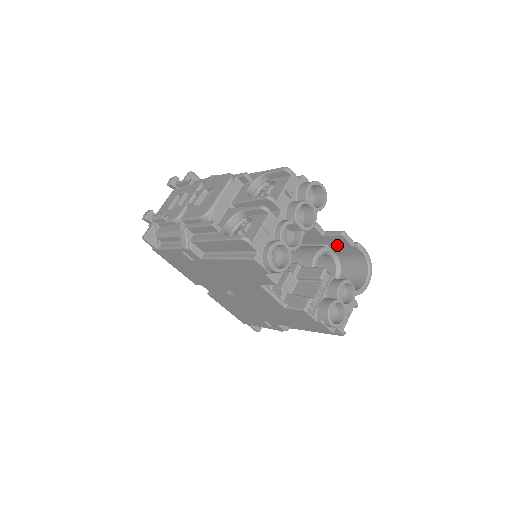
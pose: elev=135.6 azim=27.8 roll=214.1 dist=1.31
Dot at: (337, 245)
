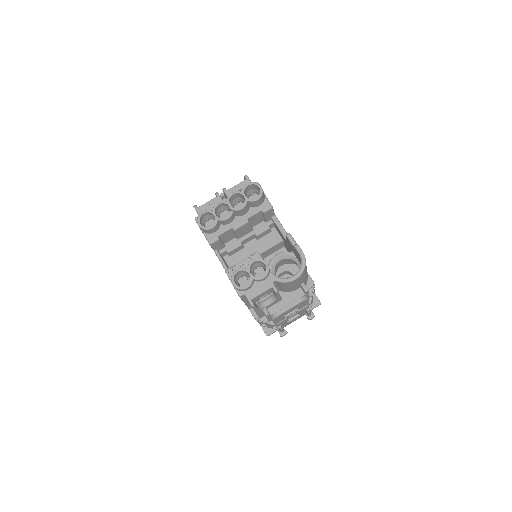
Dot at: (293, 249)
